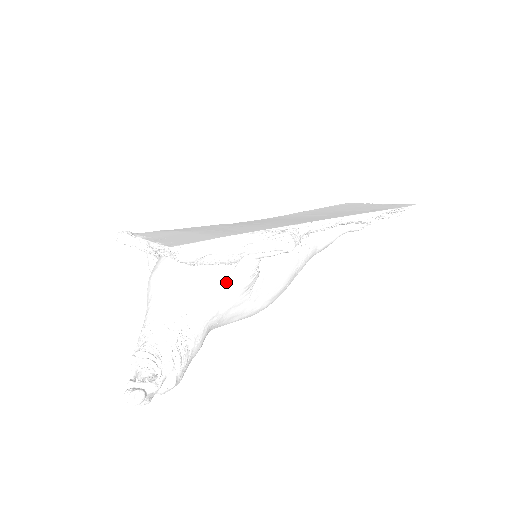
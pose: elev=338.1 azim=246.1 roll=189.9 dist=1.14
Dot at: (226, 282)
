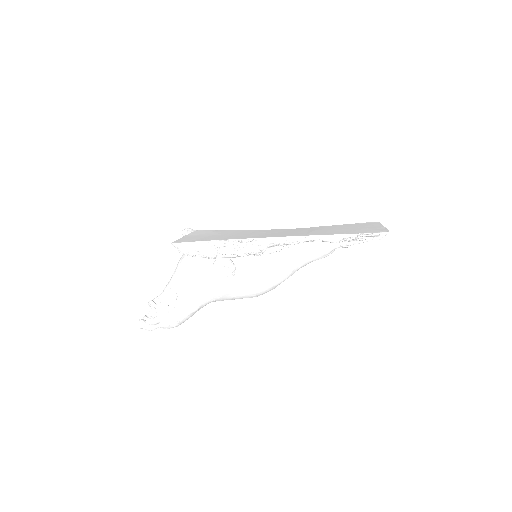
Dot at: (208, 270)
